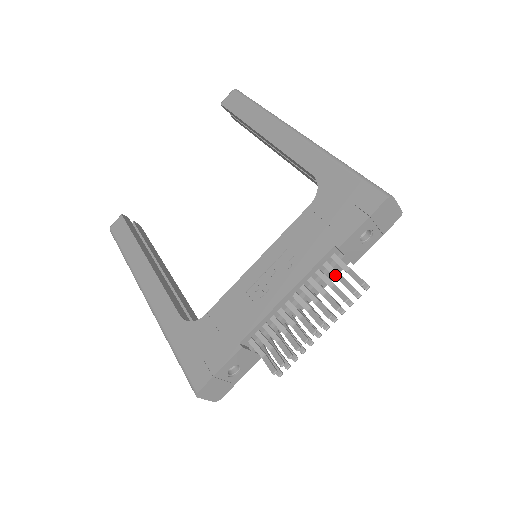
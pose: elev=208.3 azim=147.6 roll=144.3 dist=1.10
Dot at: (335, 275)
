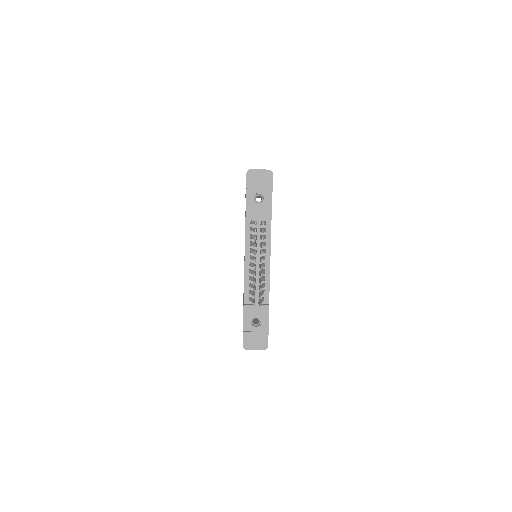
Dot at: (254, 231)
